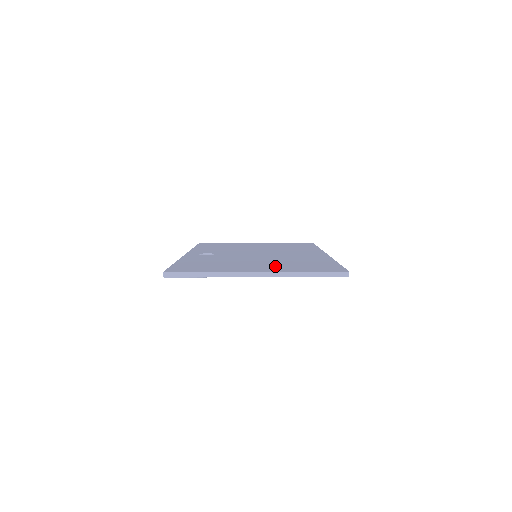
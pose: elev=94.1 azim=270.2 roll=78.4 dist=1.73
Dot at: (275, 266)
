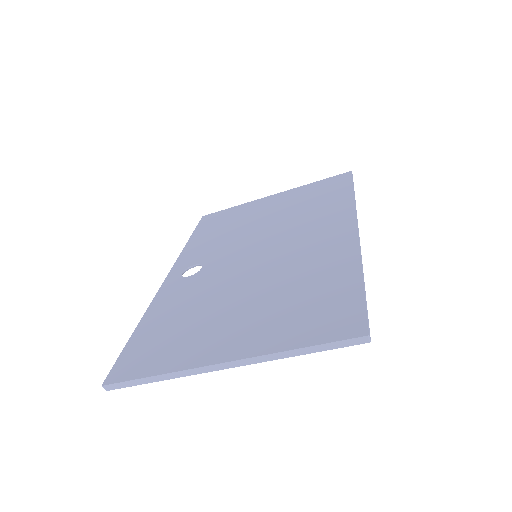
Dot at: (259, 322)
